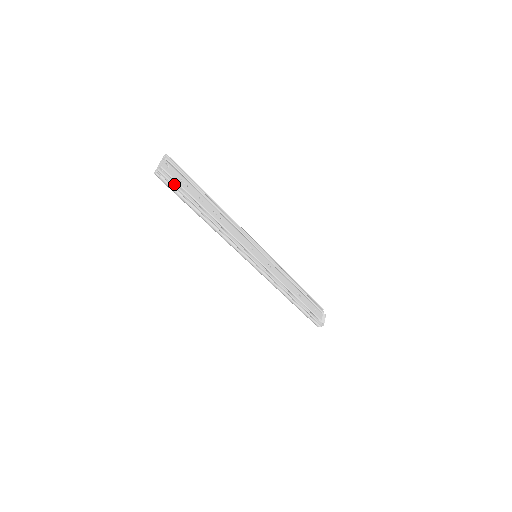
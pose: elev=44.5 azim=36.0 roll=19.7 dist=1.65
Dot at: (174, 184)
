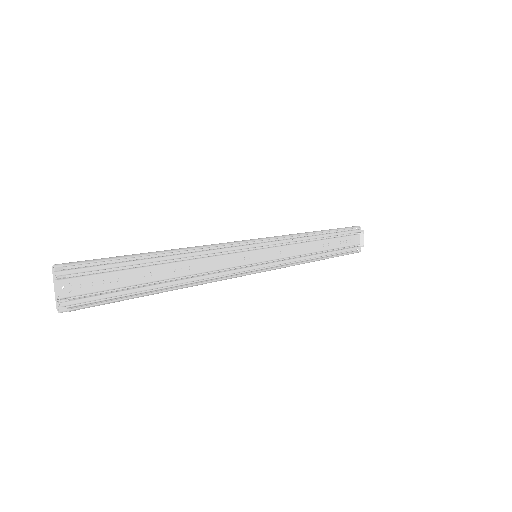
Dot at: (96, 299)
